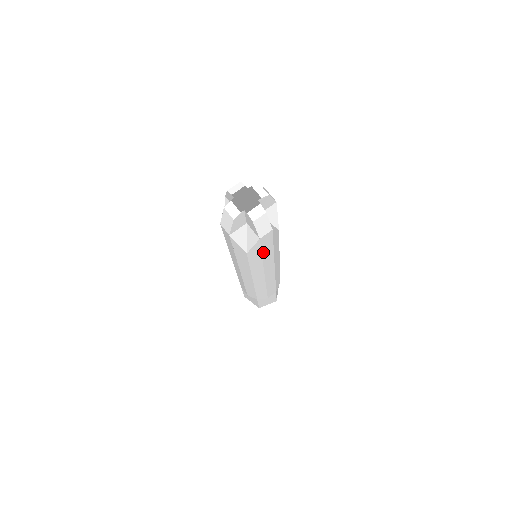
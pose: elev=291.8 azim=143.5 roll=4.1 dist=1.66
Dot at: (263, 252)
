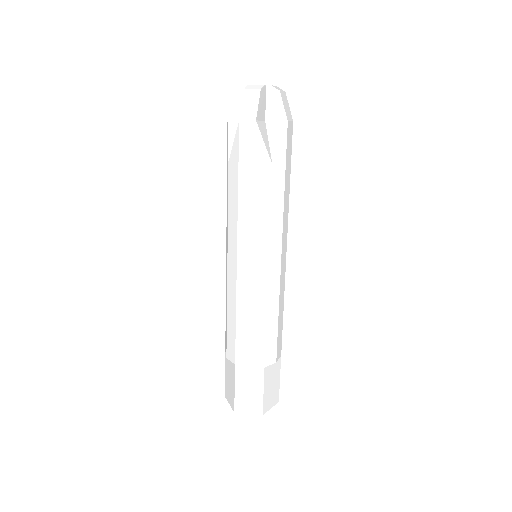
Dot at: (285, 171)
